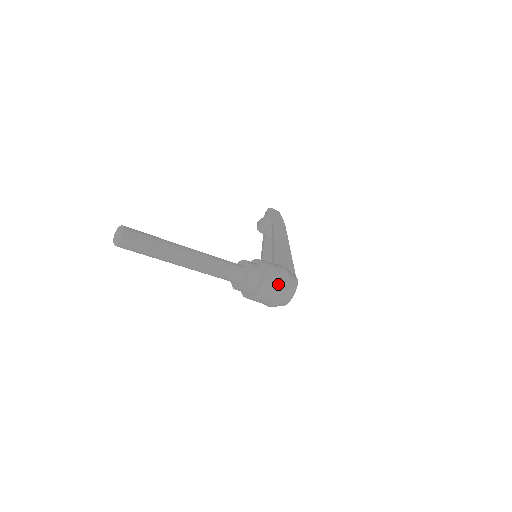
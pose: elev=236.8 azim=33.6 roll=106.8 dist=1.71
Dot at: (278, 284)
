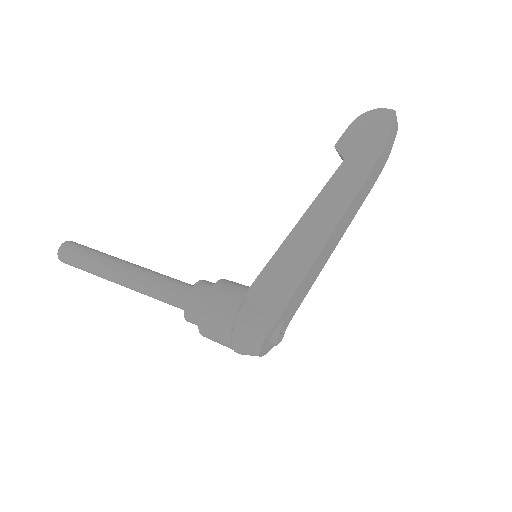
Dot at: (221, 340)
